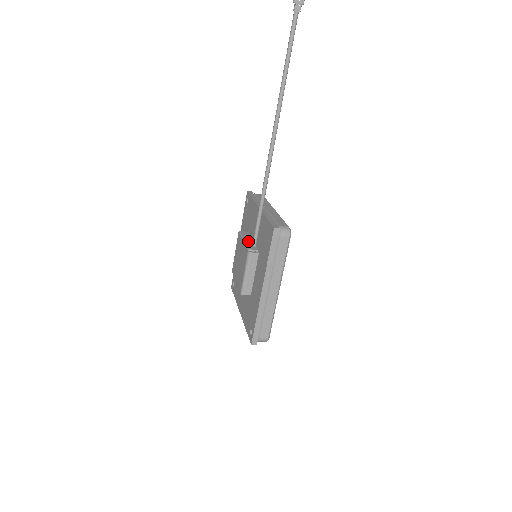
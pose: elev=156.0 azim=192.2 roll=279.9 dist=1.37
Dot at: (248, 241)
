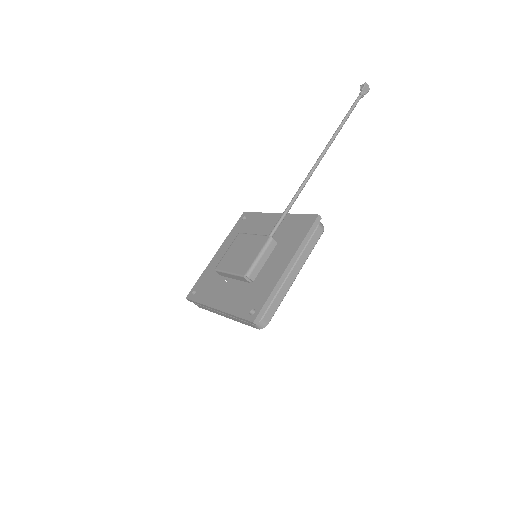
Dot at: occluded
